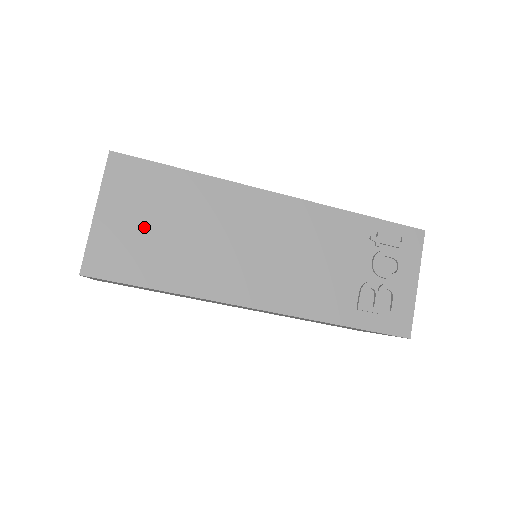
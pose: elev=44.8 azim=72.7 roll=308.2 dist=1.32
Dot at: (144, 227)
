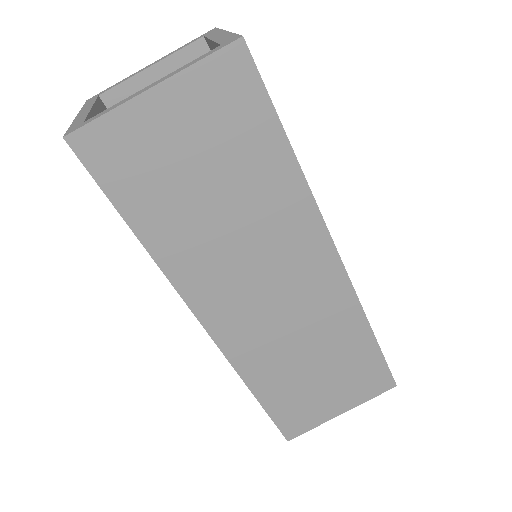
Dot at: occluded
